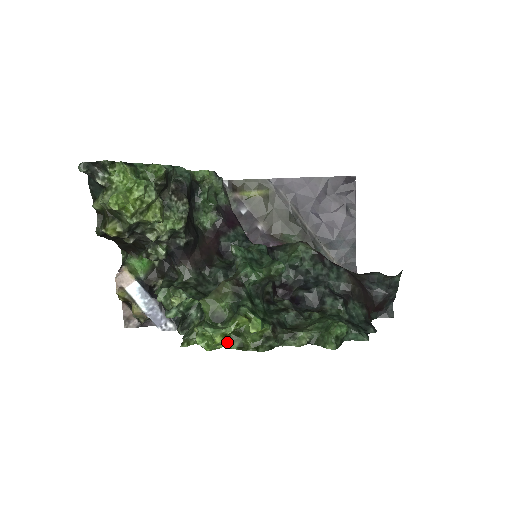
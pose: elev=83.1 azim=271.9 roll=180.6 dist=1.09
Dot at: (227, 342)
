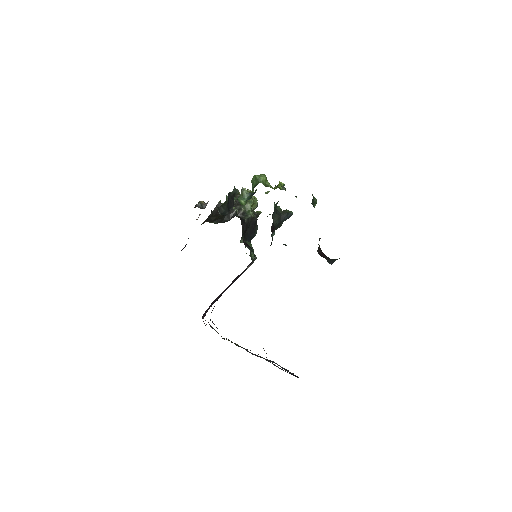
Dot at: (263, 182)
